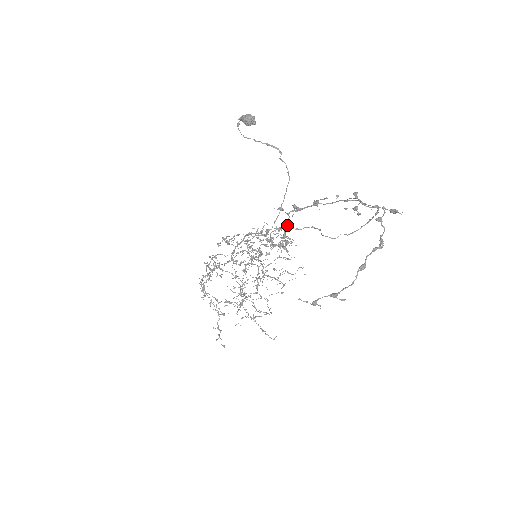
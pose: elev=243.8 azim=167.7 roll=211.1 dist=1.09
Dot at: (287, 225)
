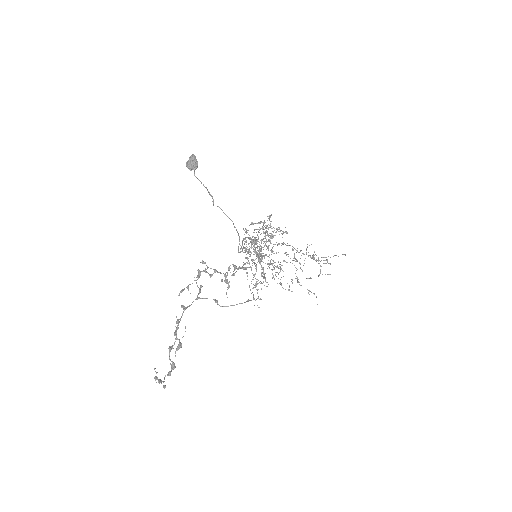
Dot at: (217, 271)
